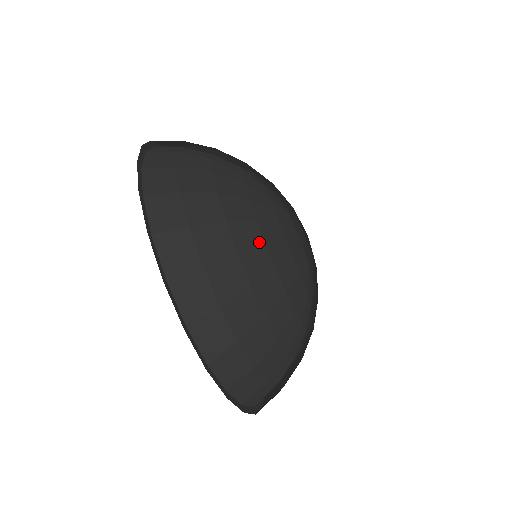
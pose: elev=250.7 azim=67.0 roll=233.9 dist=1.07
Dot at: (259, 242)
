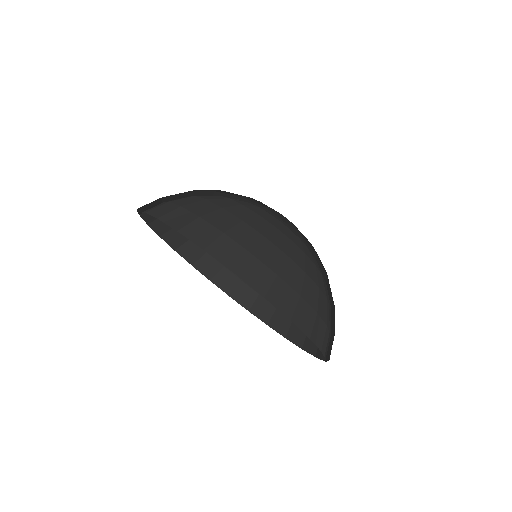
Dot at: (223, 198)
